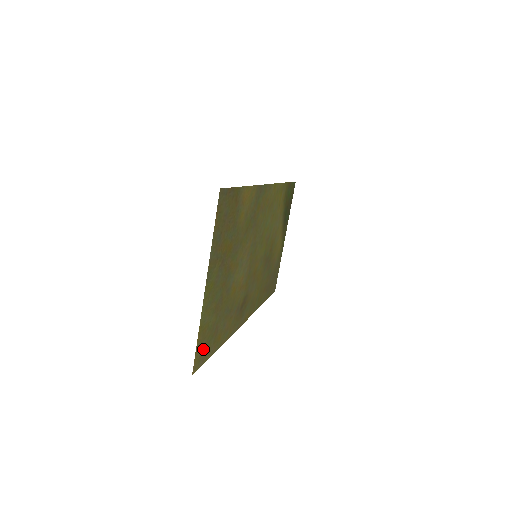
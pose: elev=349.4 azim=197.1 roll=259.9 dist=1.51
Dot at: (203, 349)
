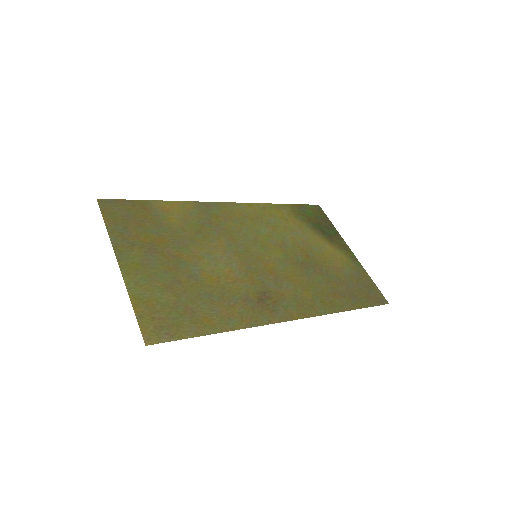
Dot at: (162, 324)
